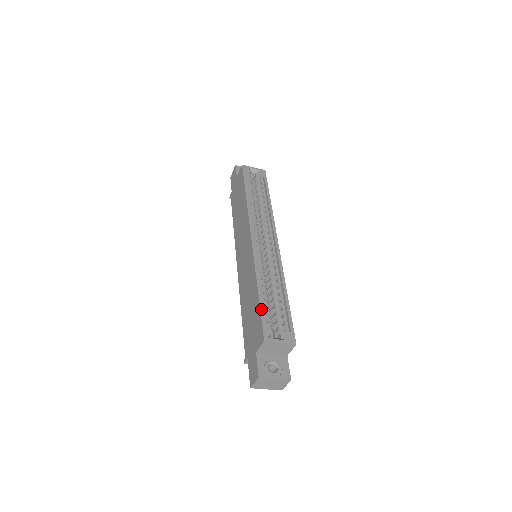
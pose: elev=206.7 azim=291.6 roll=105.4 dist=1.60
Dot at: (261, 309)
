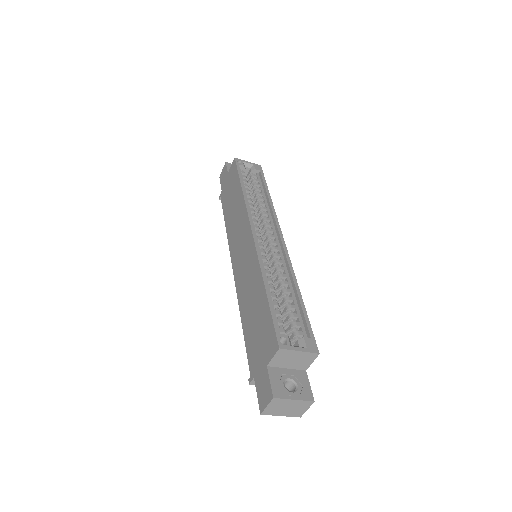
Dot at: (271, 310)
